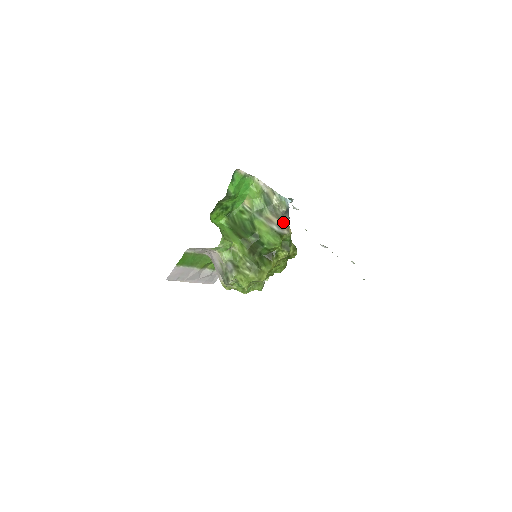
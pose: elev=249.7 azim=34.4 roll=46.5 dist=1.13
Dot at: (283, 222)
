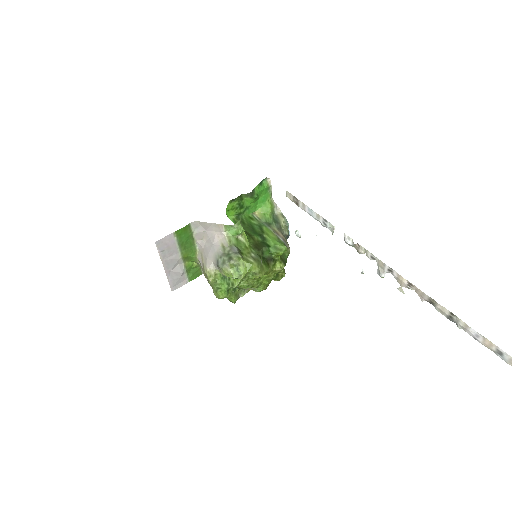
Dot at: (286, 240)
